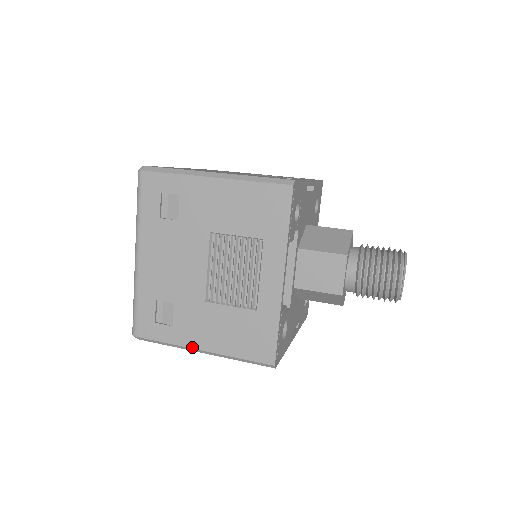
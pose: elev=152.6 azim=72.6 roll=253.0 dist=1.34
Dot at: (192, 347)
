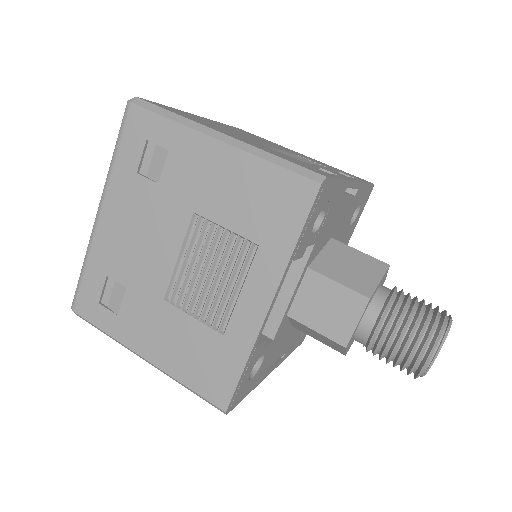
Dot at: (133, 349)
